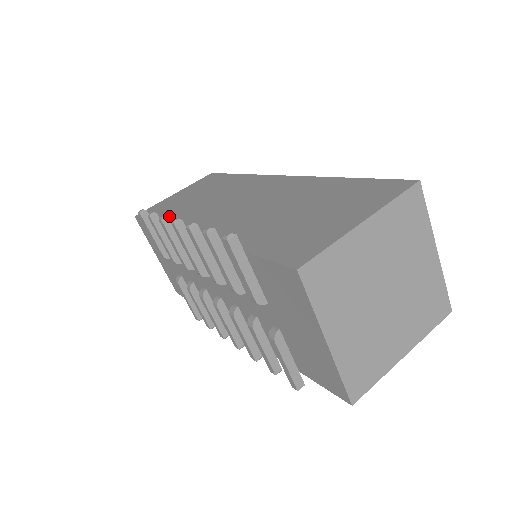
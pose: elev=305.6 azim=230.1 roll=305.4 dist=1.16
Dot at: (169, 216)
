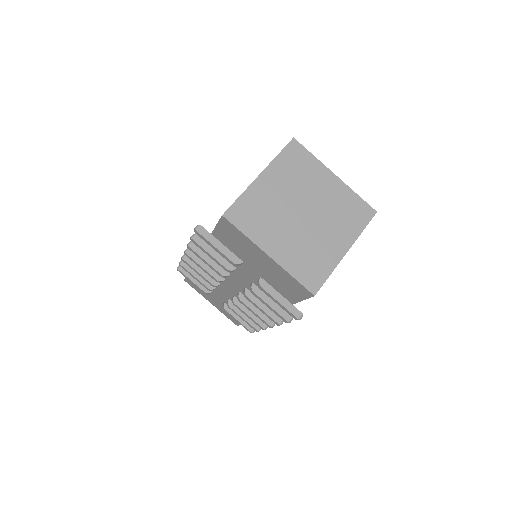
Dot at: occluded
